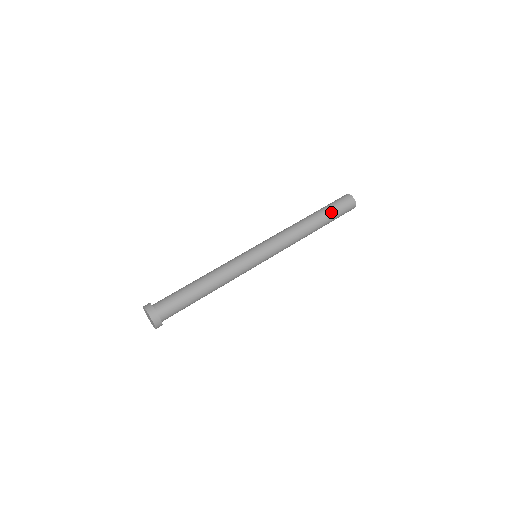
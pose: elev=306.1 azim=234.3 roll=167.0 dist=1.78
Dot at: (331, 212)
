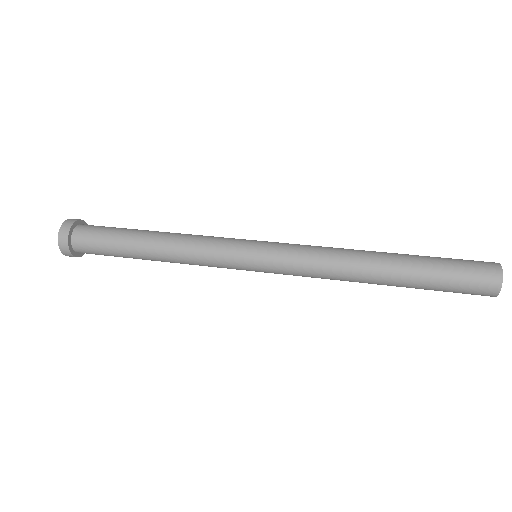
Dot at: (432, 279)
